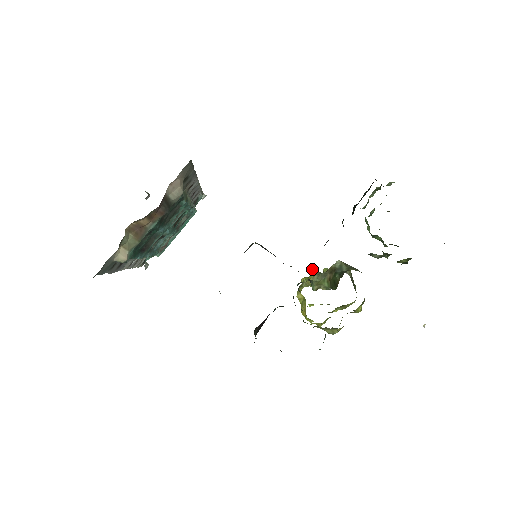
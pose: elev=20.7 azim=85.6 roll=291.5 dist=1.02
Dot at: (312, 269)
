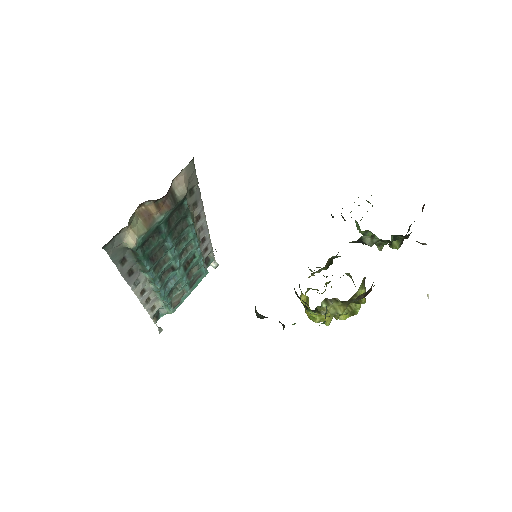
Dot at: (312, 273)
